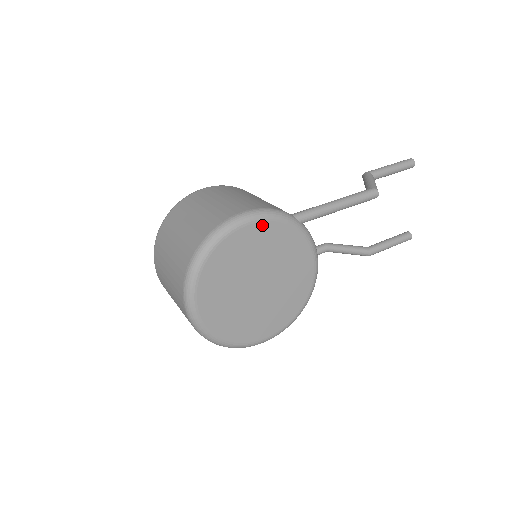
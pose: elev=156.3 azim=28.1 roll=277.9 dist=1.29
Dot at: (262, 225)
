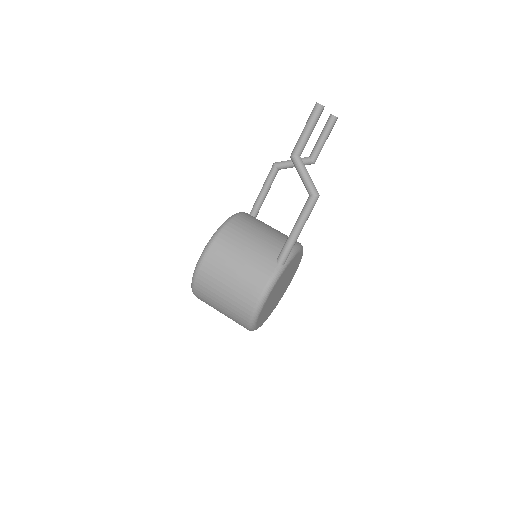
Dot at: (271, 293)
